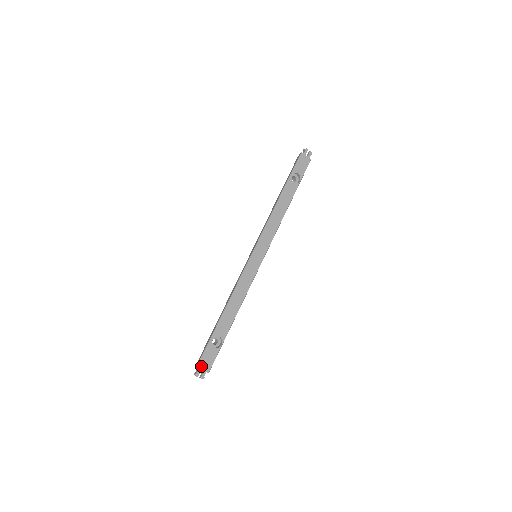
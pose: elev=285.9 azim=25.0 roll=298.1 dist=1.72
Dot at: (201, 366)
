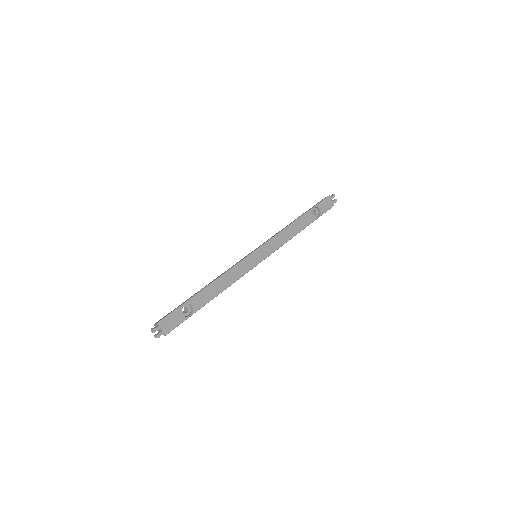
Dot at: (162, 324)
